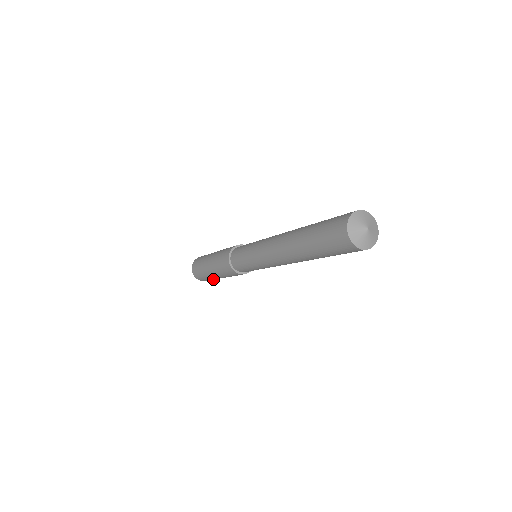
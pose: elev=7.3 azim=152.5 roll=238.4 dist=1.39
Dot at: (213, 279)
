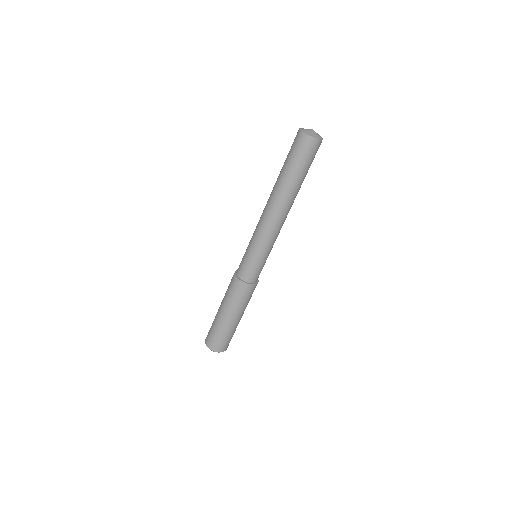
Dot at: (230, 333)
